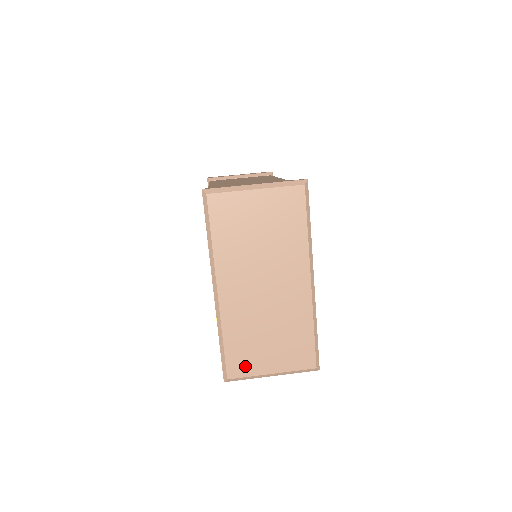
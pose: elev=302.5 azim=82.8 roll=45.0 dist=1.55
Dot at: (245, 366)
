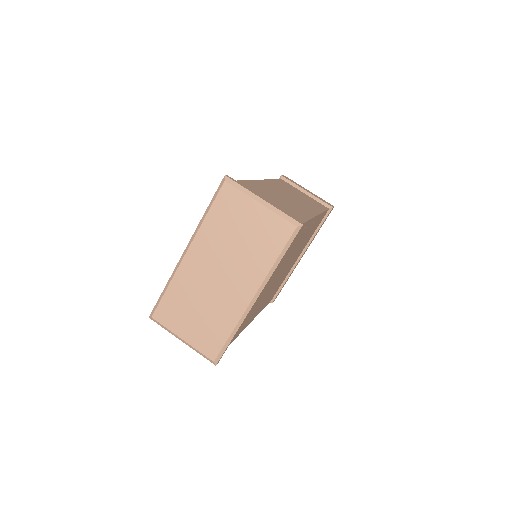
Dot at: (169, 318)
